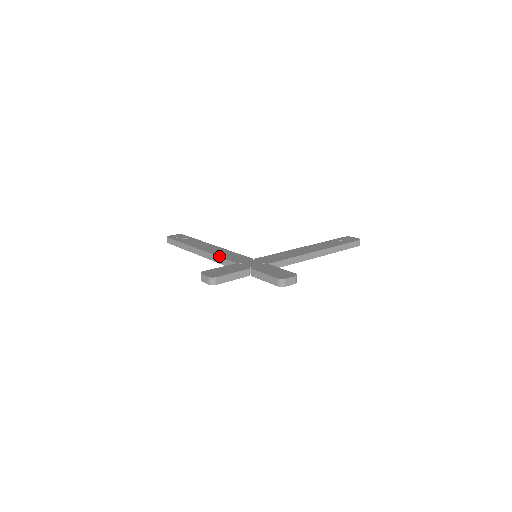
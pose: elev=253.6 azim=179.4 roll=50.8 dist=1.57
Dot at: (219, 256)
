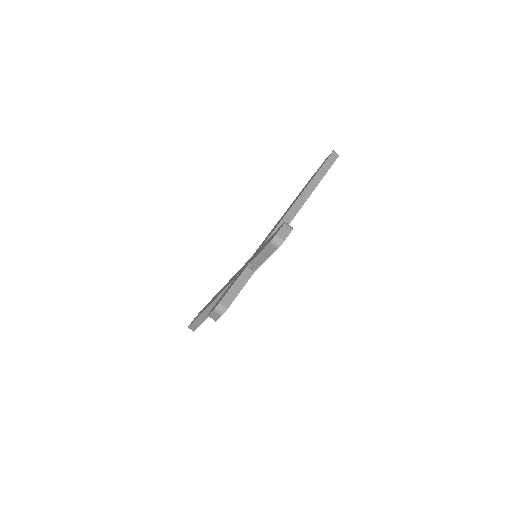
Dot at: (224, 289)
